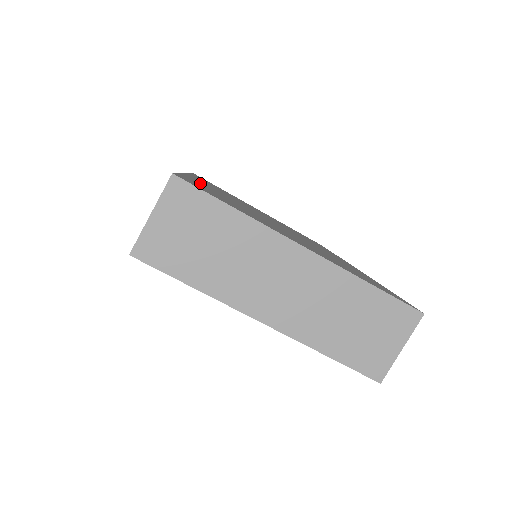
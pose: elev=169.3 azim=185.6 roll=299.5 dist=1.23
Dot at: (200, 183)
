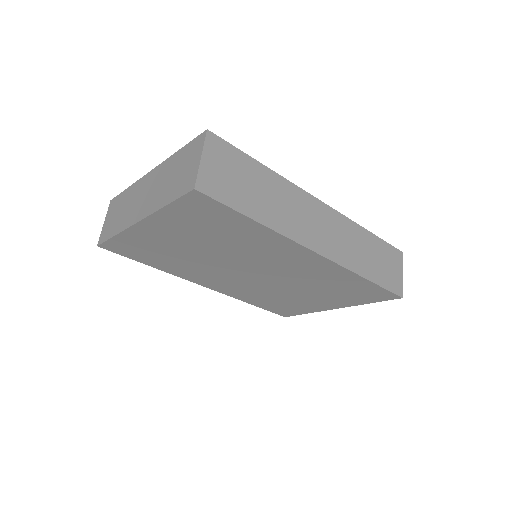
Dot at: occluded
